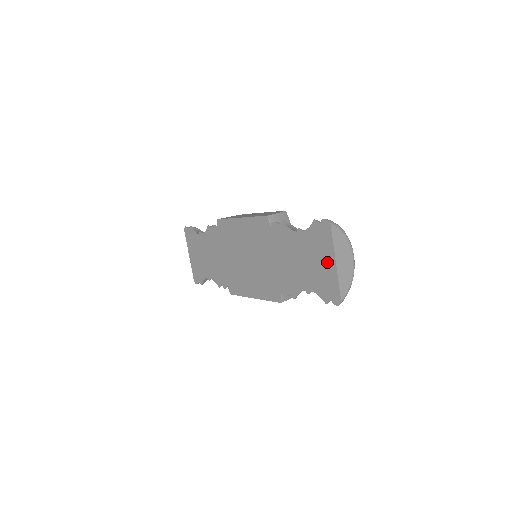
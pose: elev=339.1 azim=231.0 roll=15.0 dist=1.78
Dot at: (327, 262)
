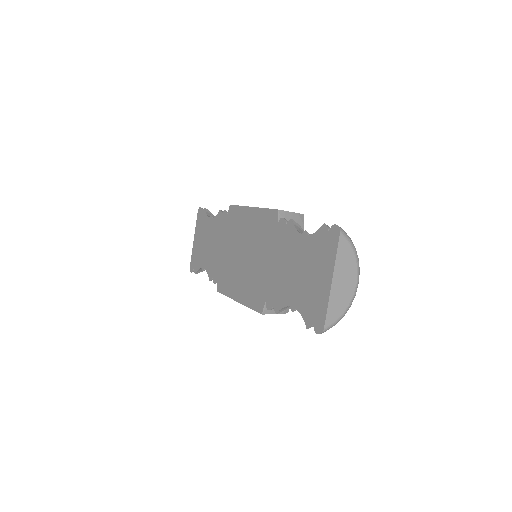
Dot at: (323, 278)
